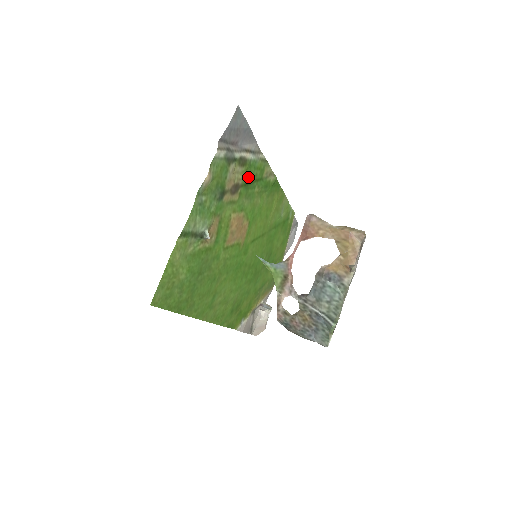
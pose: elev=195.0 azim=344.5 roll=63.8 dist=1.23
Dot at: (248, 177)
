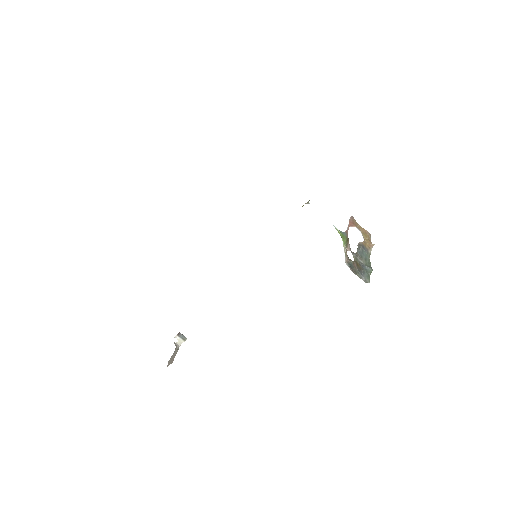
Dot at: occluded
